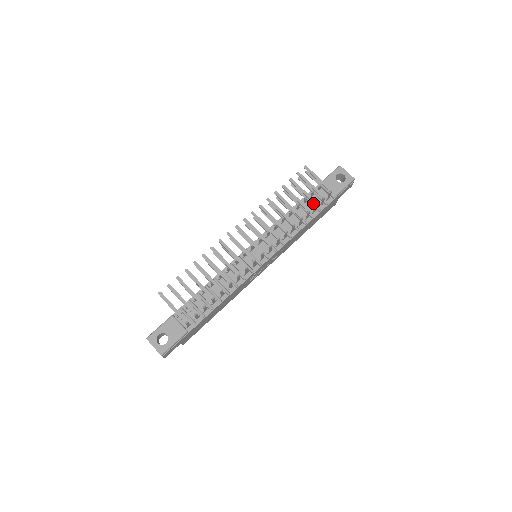
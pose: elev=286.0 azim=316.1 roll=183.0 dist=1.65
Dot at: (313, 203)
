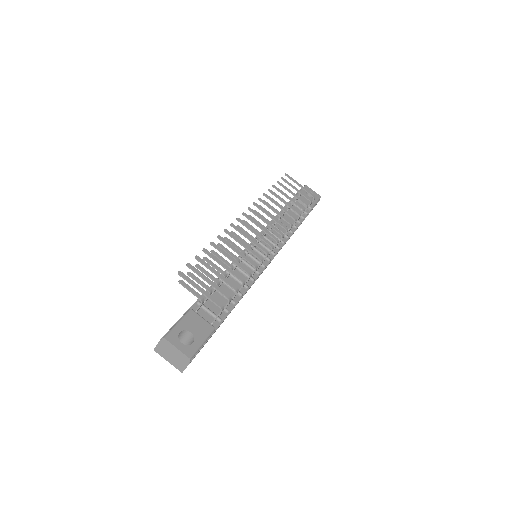
Dot at: occluded
